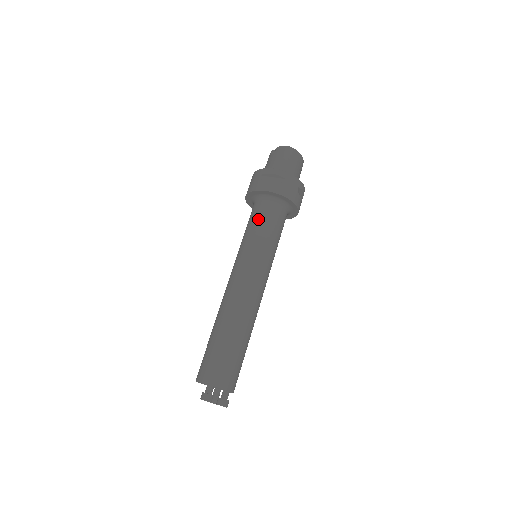
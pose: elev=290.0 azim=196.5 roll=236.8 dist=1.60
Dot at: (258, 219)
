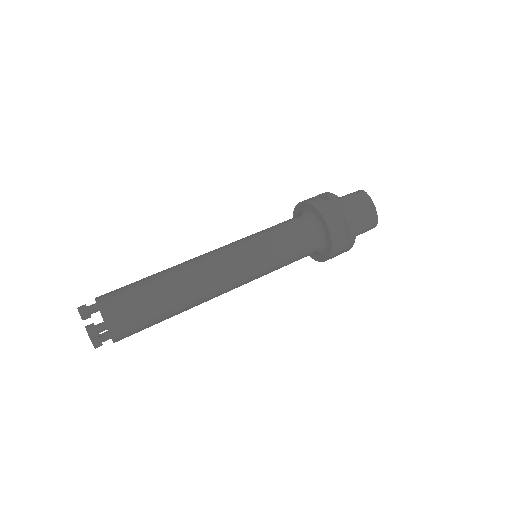
Dot at: (280, 223)
